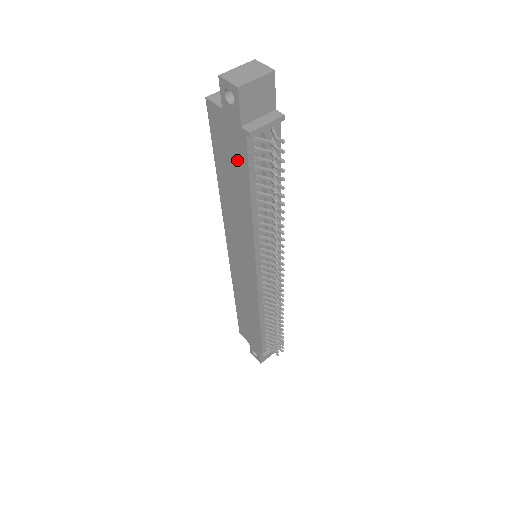
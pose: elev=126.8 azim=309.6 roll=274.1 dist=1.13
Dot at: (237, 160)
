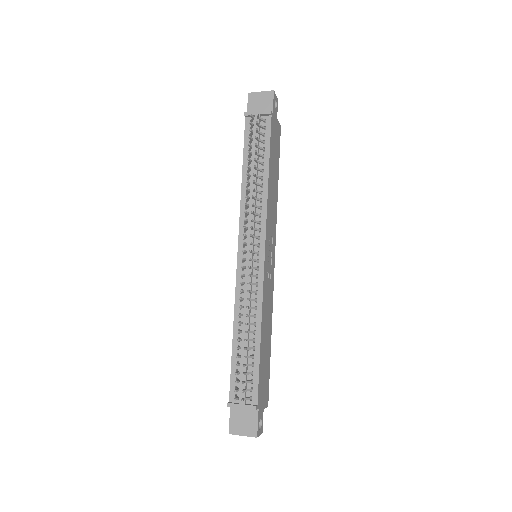
Dot at: occluded
